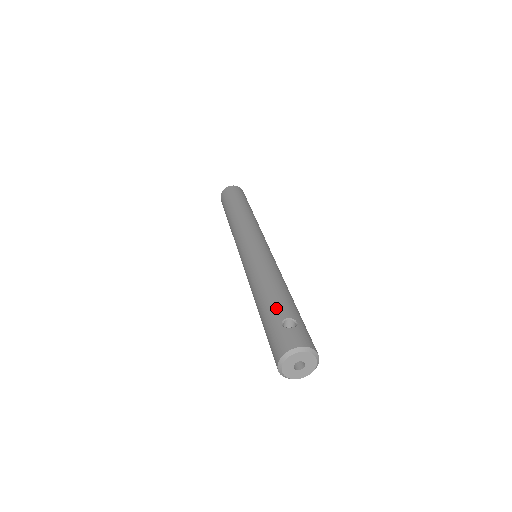
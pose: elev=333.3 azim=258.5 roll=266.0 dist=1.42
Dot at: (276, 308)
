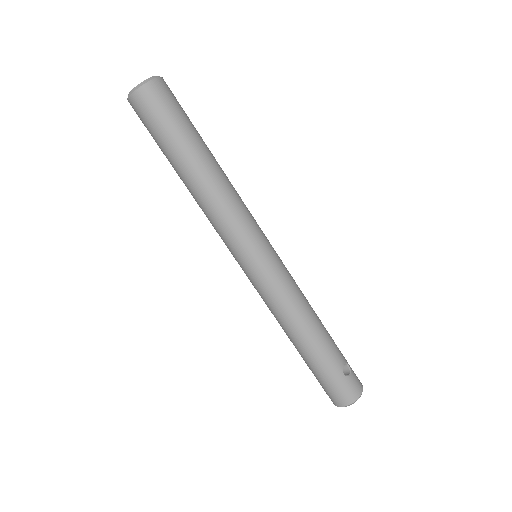
Dot at: (333, 356)
